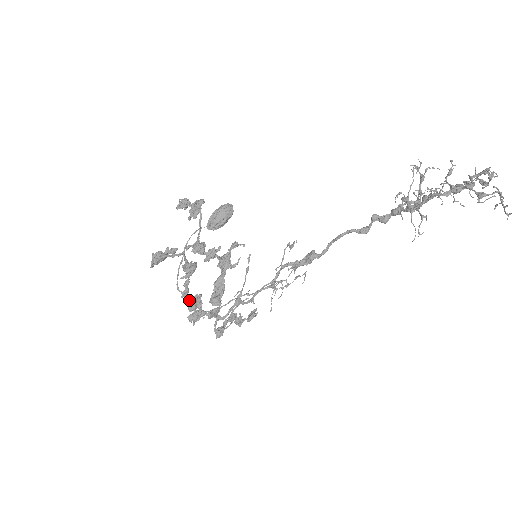
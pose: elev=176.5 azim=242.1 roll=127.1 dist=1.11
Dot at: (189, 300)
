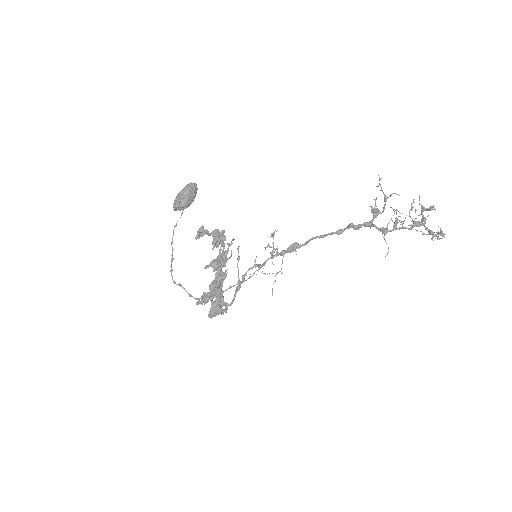
Dot at: (216, 309)
